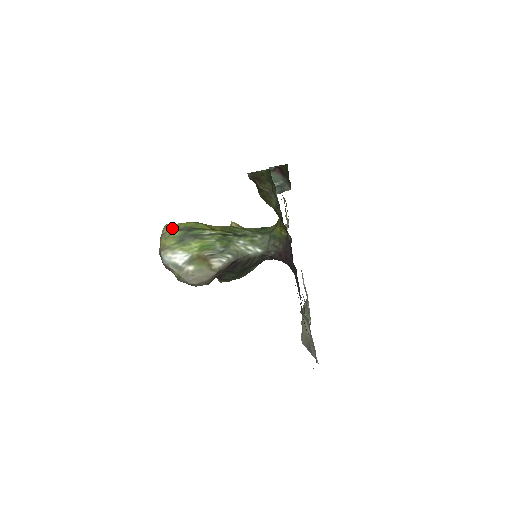
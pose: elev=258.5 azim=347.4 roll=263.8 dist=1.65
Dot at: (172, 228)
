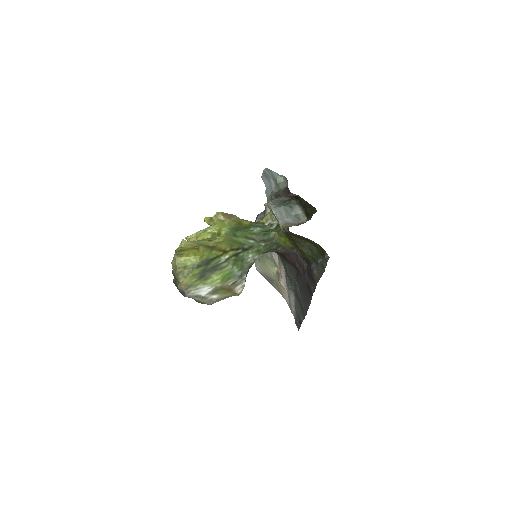
Dot at: (189, 266)
